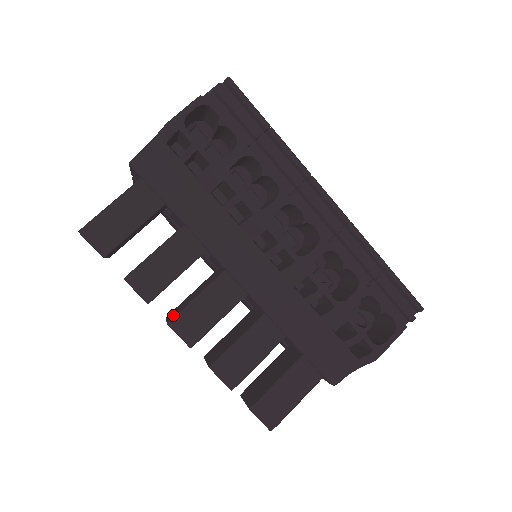
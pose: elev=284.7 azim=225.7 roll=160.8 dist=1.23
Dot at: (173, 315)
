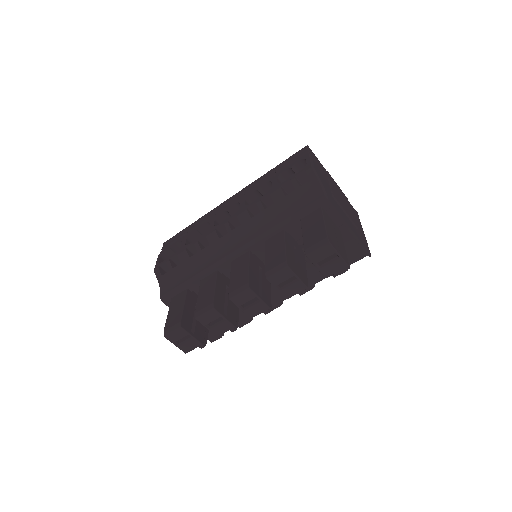
Dot at: occluded
